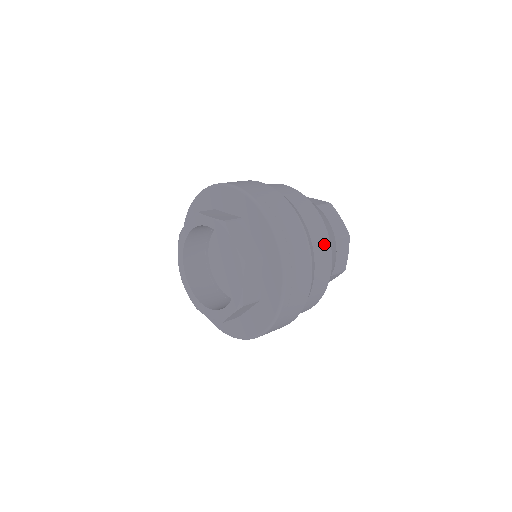
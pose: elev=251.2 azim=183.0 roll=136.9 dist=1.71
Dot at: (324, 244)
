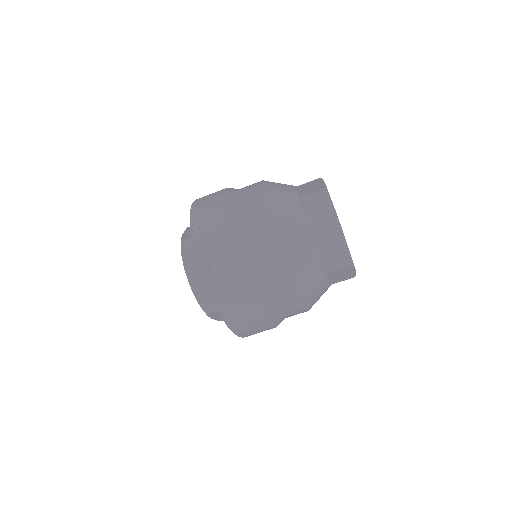
Dot at: (290, 302)
